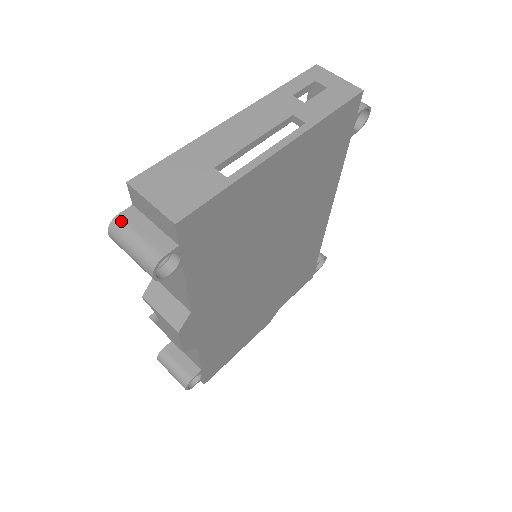
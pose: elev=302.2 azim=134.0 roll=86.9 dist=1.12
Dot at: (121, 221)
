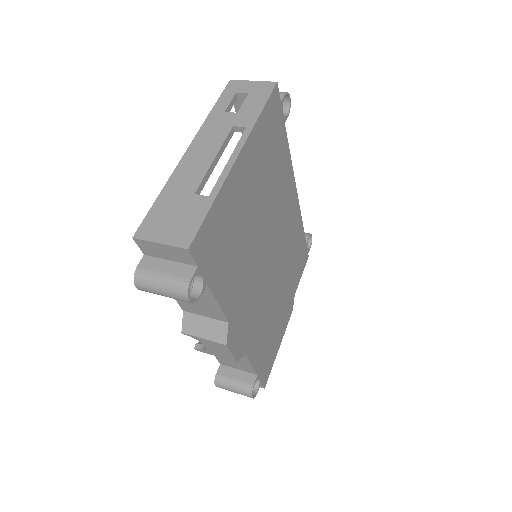
Dot at: (142, 271)
